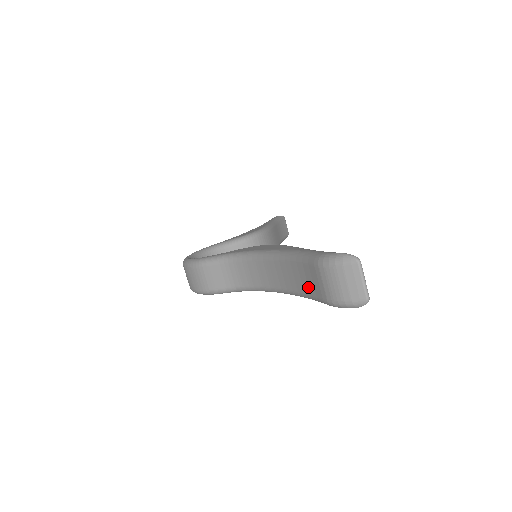
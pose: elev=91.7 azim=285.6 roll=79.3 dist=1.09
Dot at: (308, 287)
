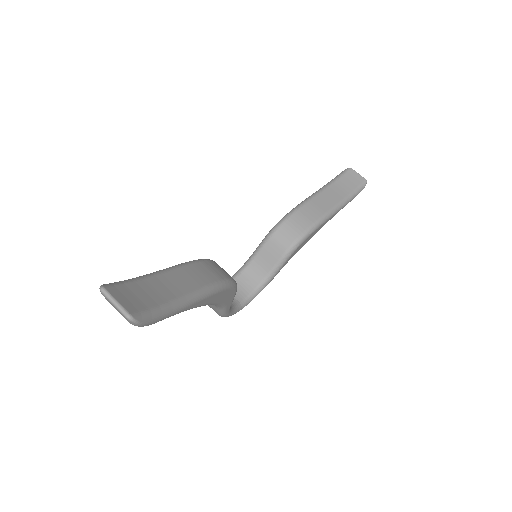
Dot at: occluded
